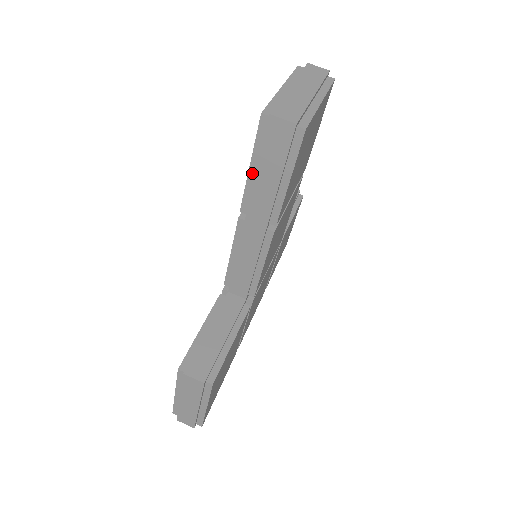
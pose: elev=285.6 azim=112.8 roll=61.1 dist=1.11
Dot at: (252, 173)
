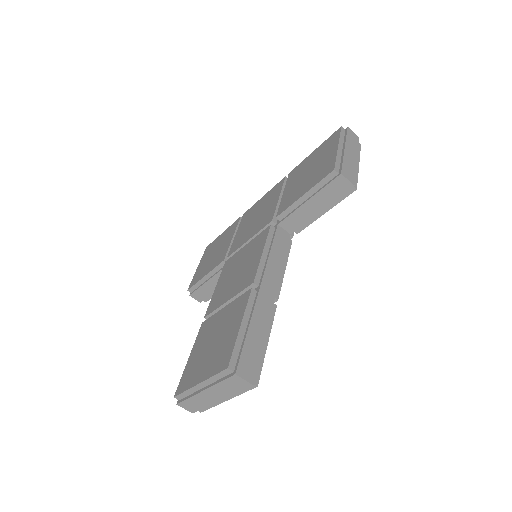
Dot at: occluded
